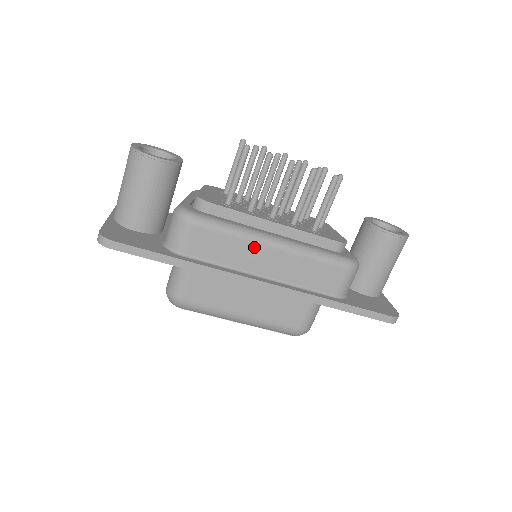
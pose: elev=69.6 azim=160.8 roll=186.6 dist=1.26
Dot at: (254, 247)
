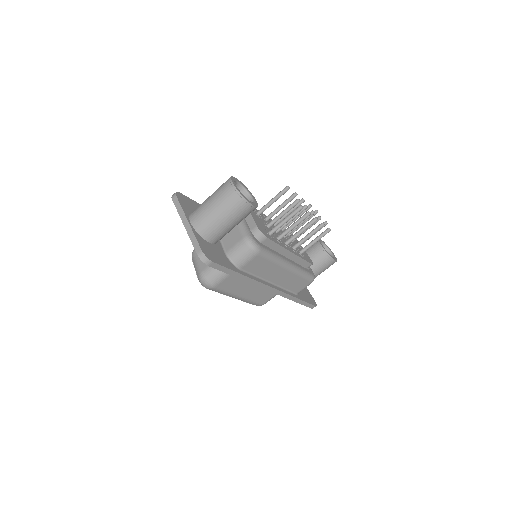
Dot at: (279, 269)
